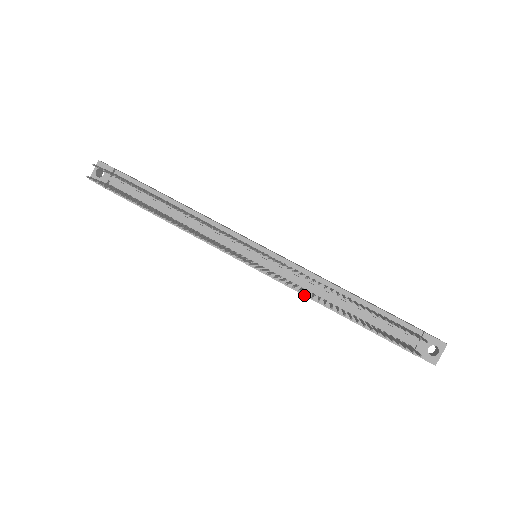
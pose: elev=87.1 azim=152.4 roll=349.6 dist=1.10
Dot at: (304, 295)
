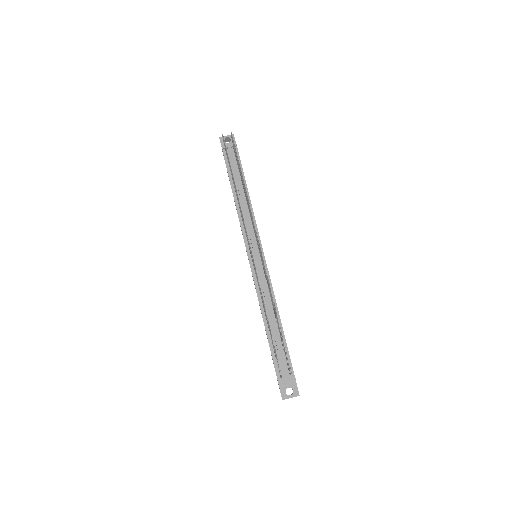
Dot at: (258, 298)
